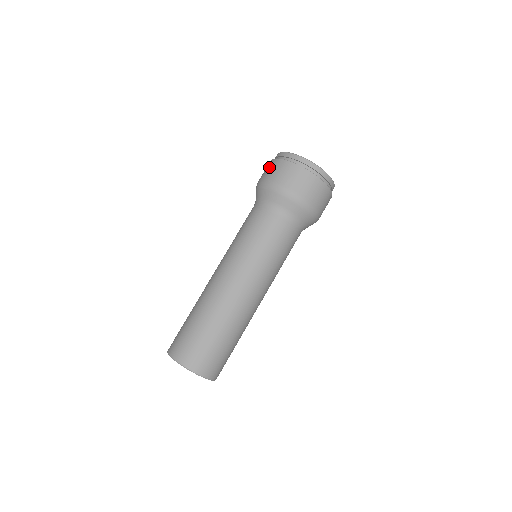
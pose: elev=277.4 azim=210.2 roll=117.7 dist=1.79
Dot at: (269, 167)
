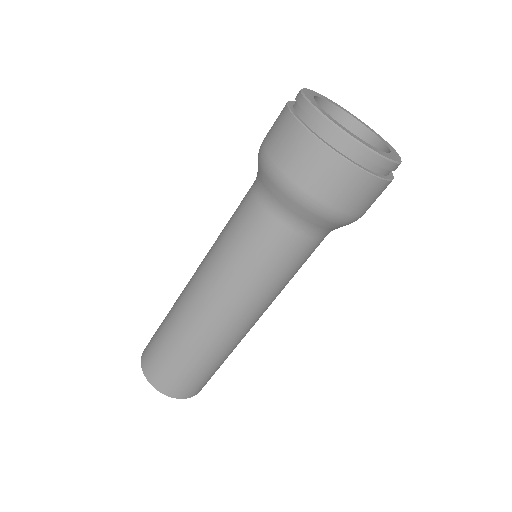
Dot at: (285, 137)
